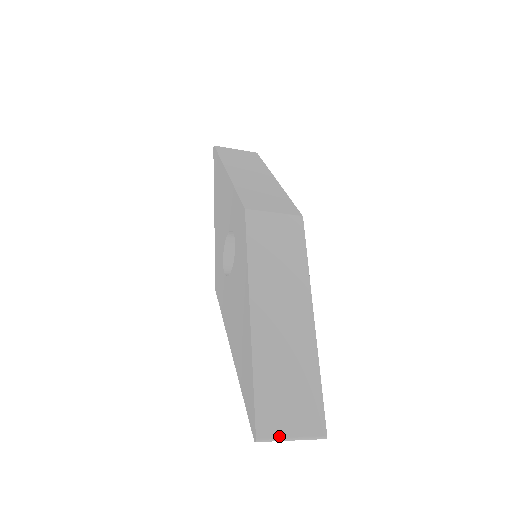
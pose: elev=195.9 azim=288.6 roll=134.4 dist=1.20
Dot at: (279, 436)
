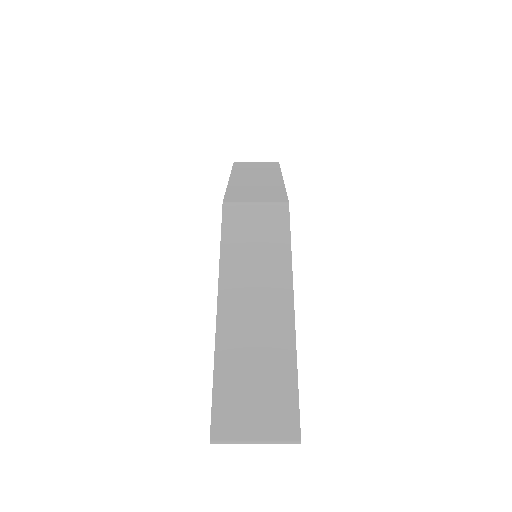
Dot at: (238, 438)
